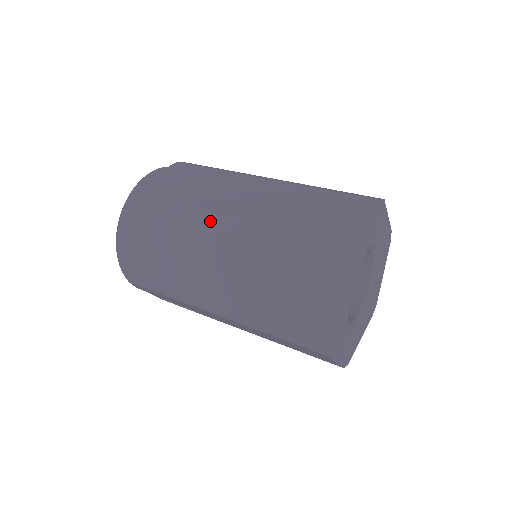
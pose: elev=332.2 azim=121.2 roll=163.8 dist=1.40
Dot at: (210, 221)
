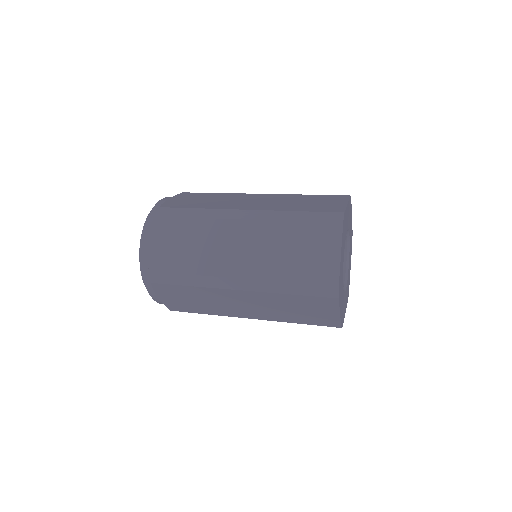
Dot at: (231, 215)
